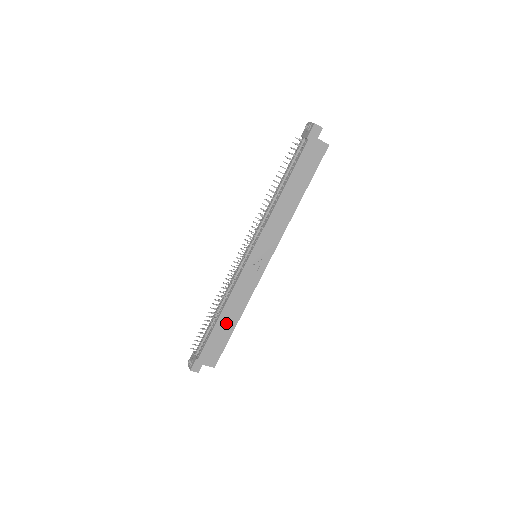
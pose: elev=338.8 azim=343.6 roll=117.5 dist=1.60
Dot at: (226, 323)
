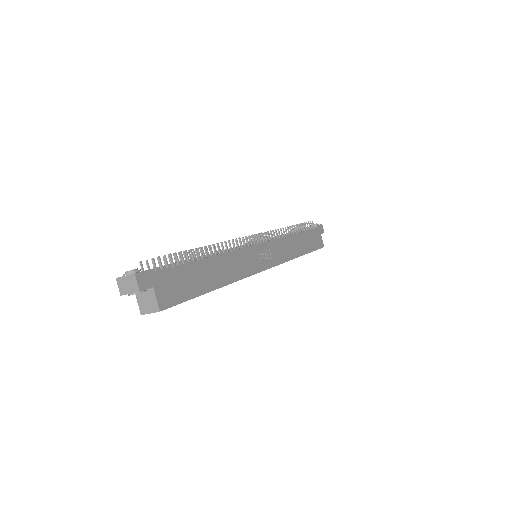
Dot at: (209, 273)
